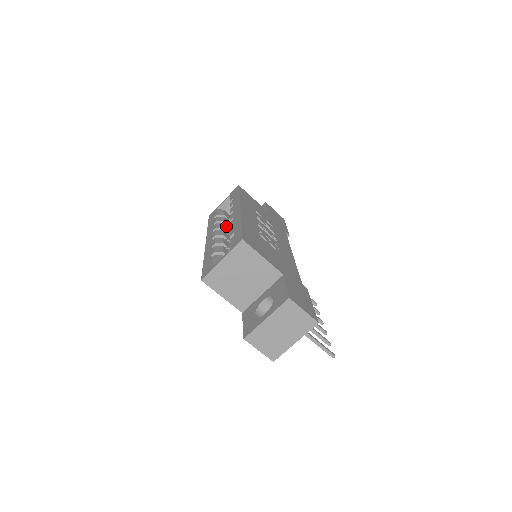
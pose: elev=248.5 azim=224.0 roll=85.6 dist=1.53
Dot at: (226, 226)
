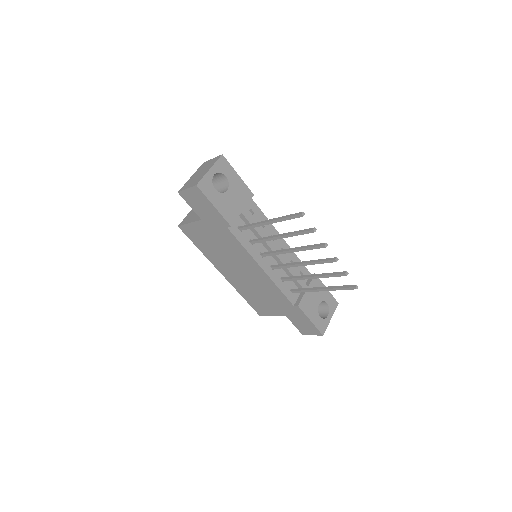
Dot at: occluded
